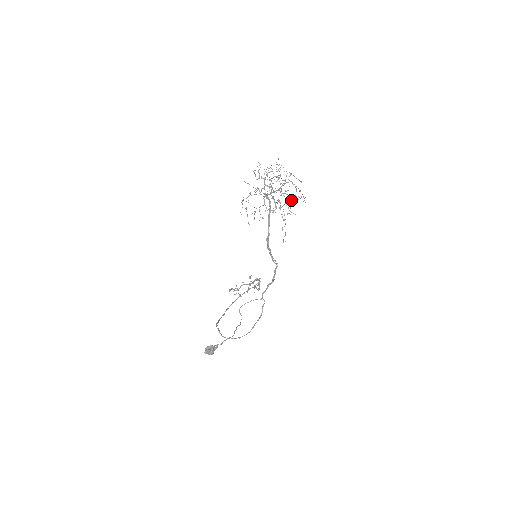
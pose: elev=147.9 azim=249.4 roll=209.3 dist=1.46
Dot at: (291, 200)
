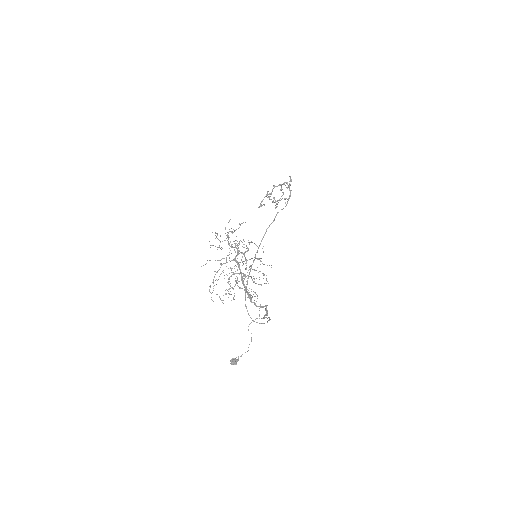
Dot at: (256, 278)
